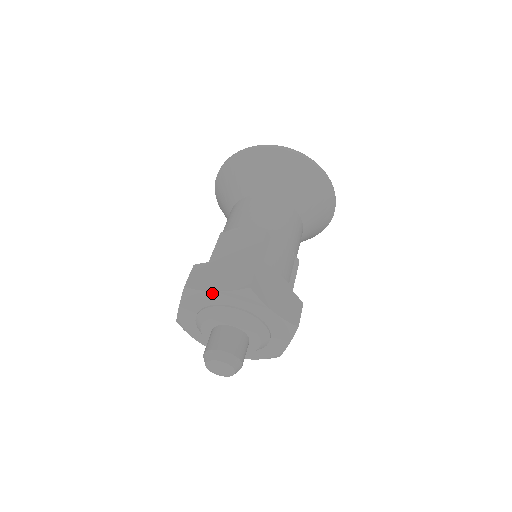
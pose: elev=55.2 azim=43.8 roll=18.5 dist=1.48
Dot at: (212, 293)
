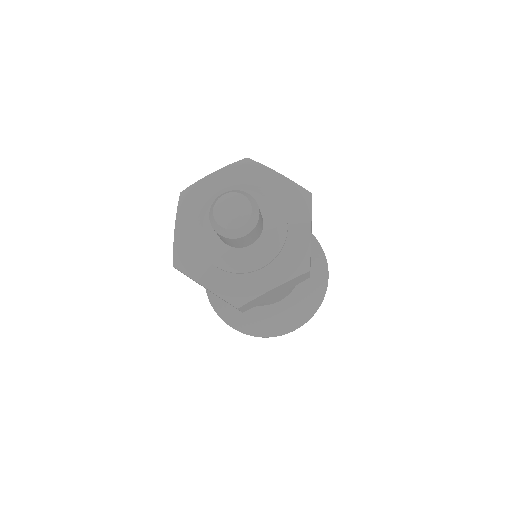
Dot at: (274, 173)
